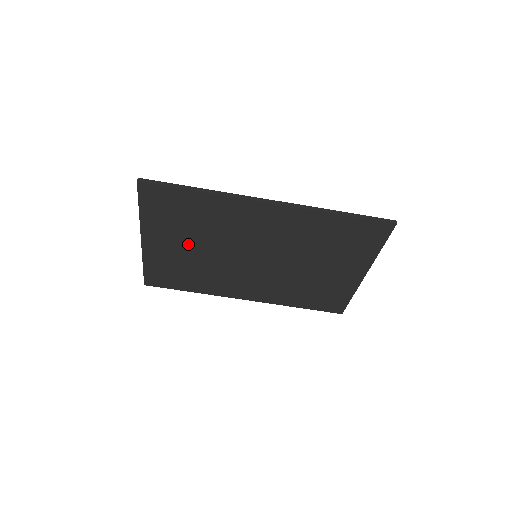
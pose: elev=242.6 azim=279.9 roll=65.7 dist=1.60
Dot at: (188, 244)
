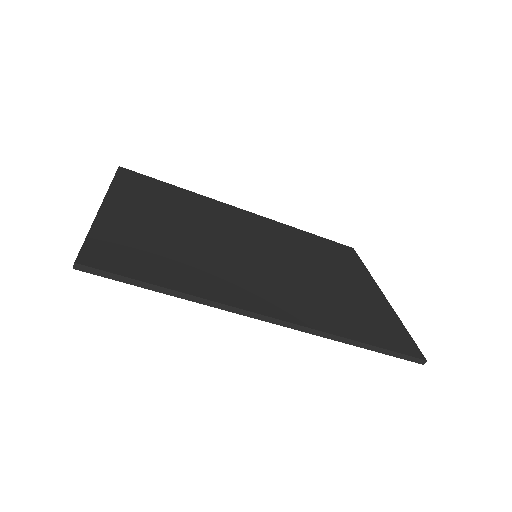
Dot at: occluded
